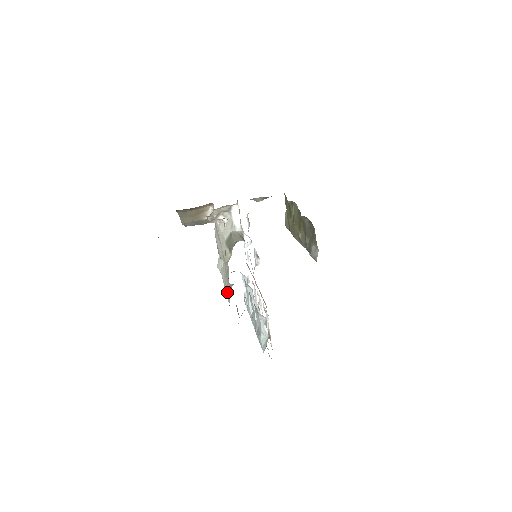
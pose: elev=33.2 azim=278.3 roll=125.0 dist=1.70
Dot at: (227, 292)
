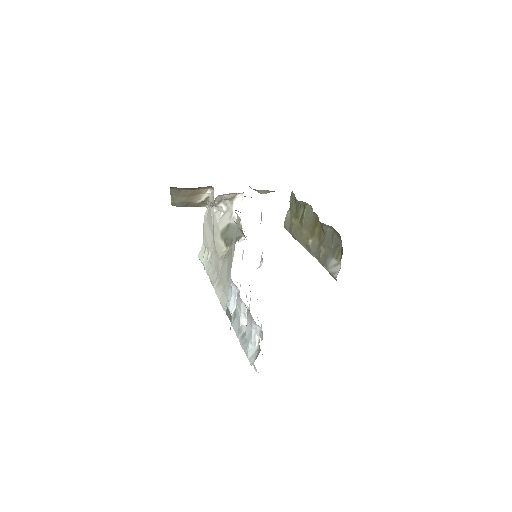
Dot at: (219, 292)
